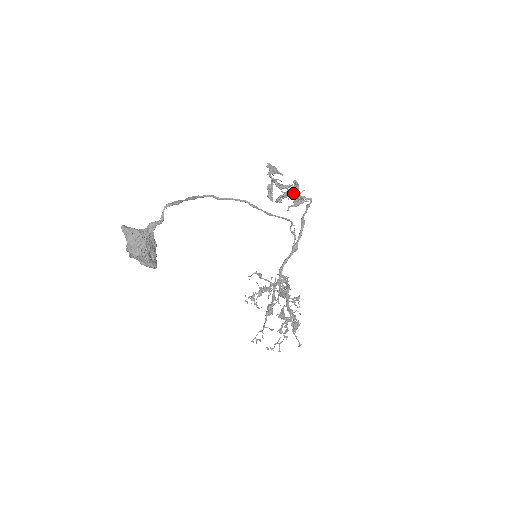
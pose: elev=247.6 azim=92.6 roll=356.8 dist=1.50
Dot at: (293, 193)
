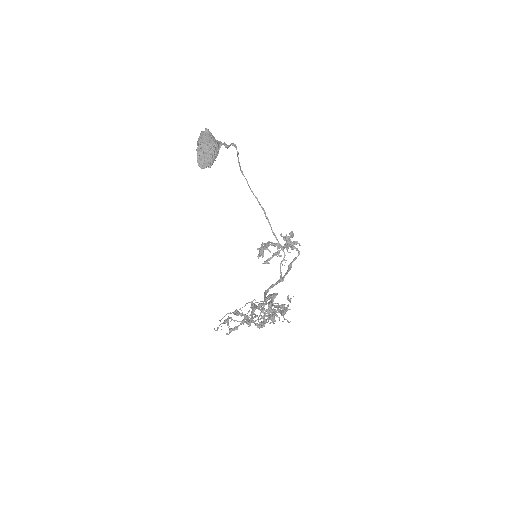
Dot at: (290, 236)
